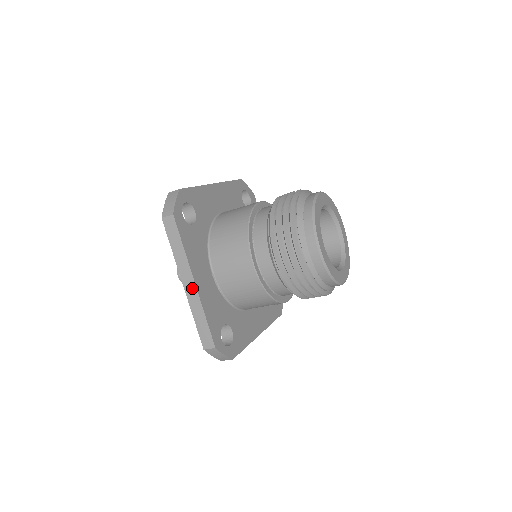
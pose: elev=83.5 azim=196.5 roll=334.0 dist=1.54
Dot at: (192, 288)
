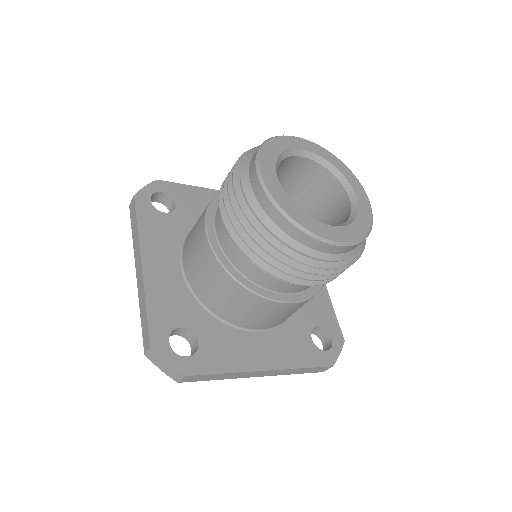
Dot at: (140, 272)
